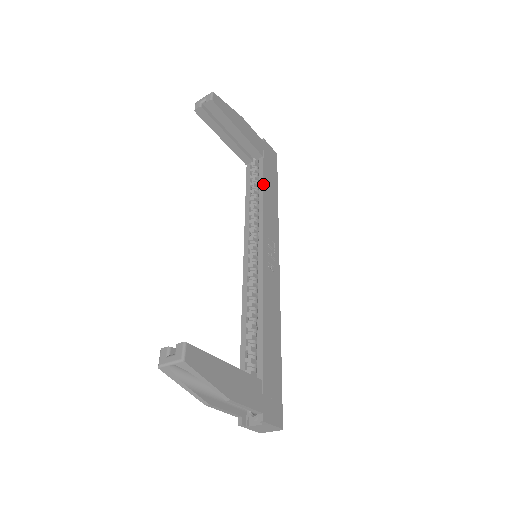
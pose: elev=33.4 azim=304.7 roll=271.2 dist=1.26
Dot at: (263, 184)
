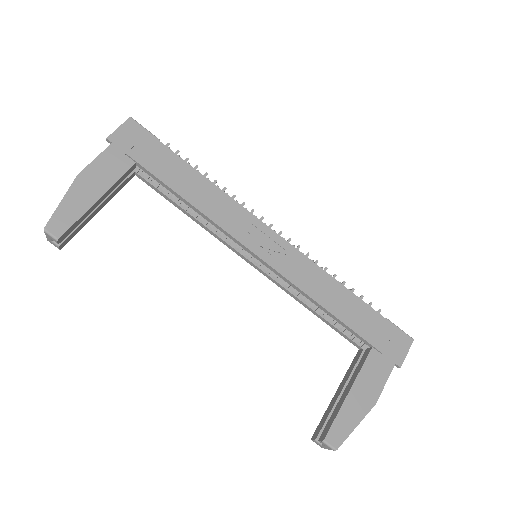
Dot at: (176, 193)
